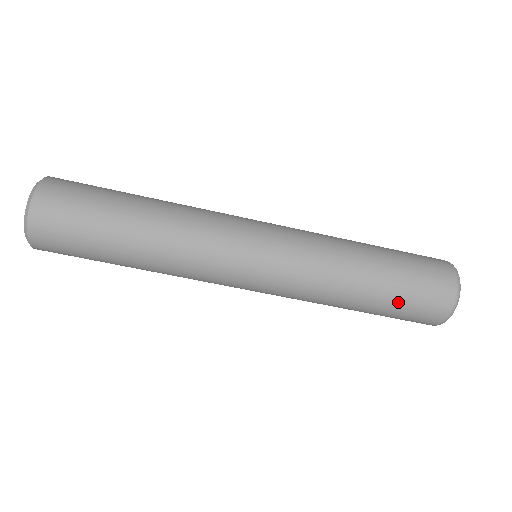
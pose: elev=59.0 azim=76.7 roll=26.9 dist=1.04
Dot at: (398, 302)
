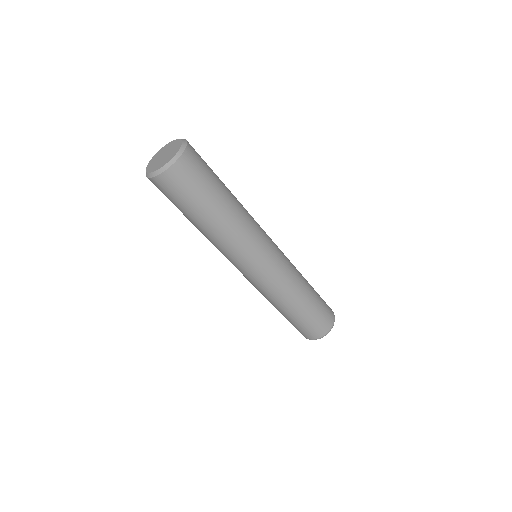
Dot at: (309, 318)
